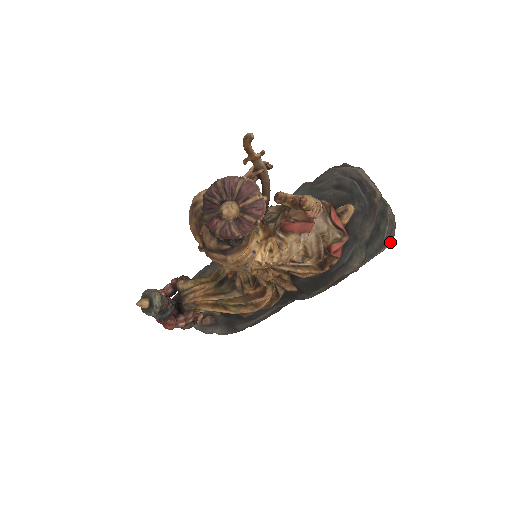
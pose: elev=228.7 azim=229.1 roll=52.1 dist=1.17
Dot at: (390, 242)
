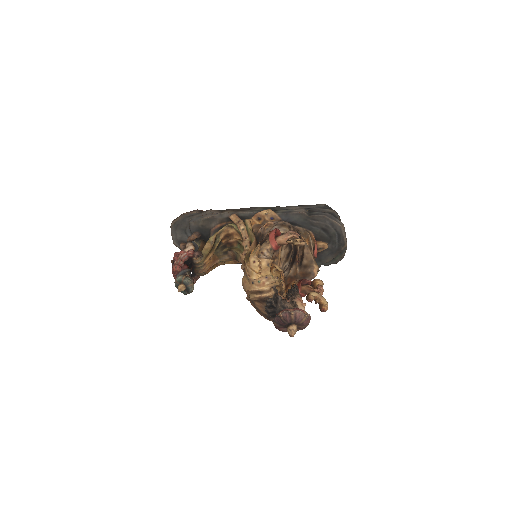
Dot at: (336, 263)
